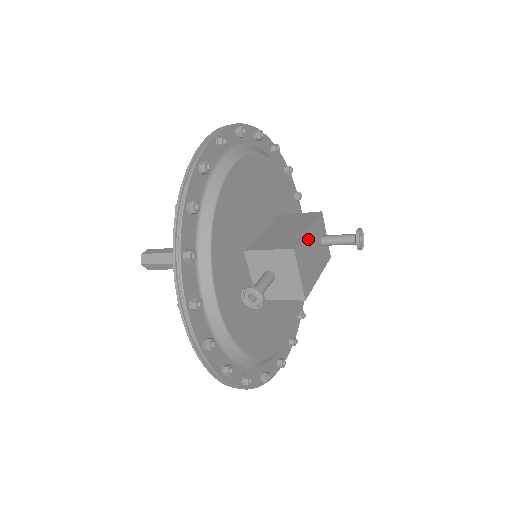
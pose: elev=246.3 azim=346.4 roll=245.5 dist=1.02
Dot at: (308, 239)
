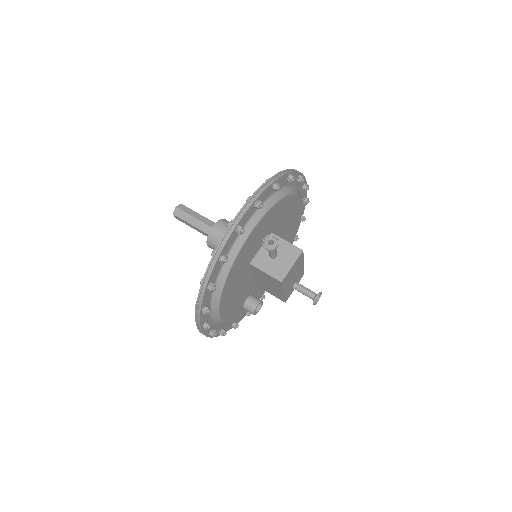
Dot at: (301, 265)
